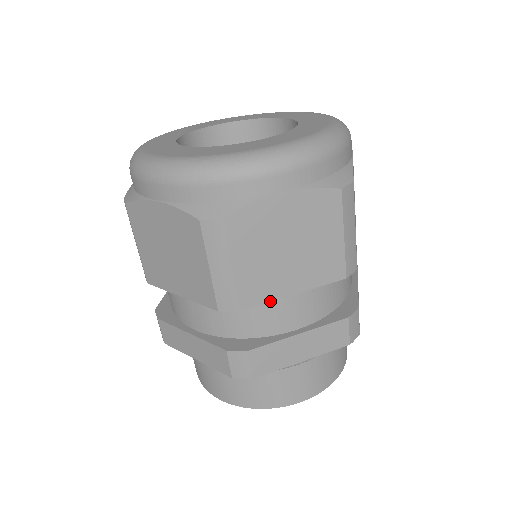
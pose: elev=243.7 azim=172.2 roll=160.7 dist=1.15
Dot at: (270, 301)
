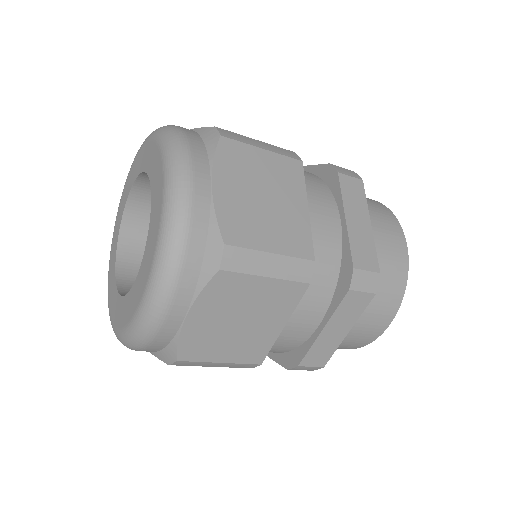
Dot at: (273, 344)
